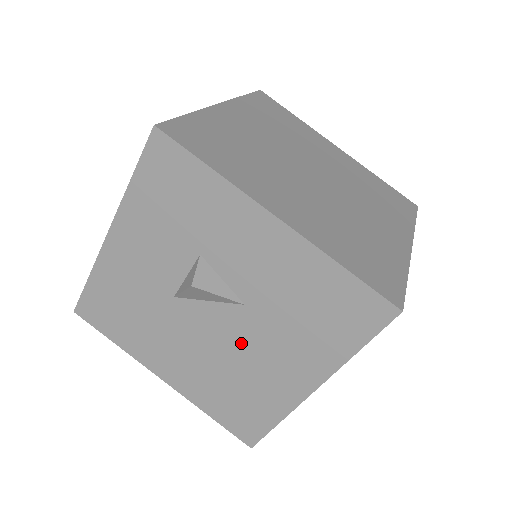
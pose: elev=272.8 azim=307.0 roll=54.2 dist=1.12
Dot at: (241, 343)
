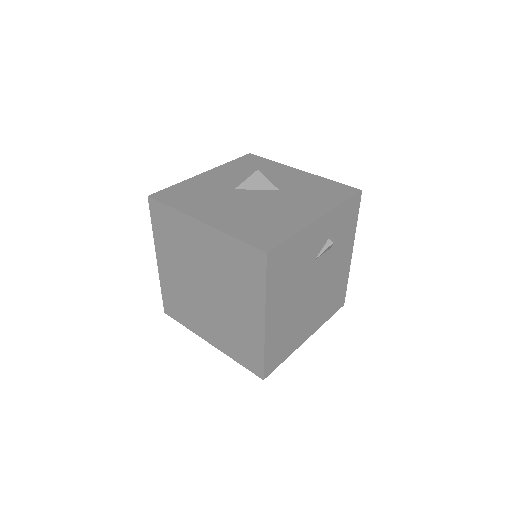
Dot at: (273, 203)
